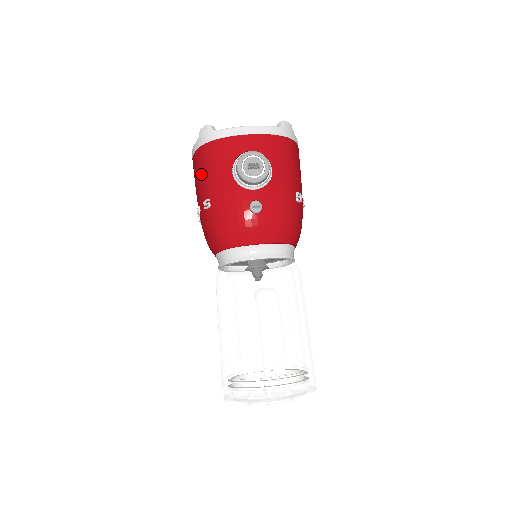
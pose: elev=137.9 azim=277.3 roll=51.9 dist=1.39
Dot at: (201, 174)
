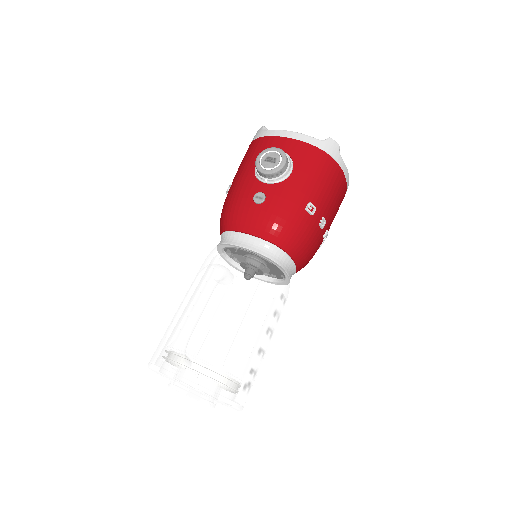
Dot at: occluded
